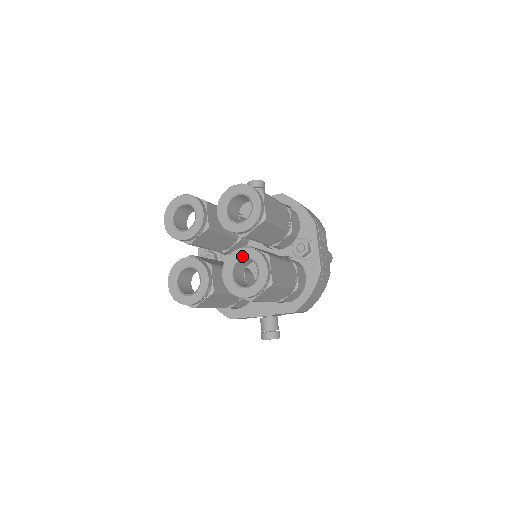
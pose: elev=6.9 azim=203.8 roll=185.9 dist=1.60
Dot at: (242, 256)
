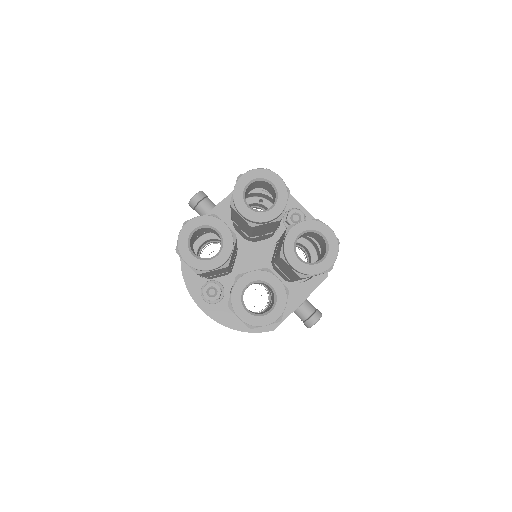
Dot at: (298, 235)
